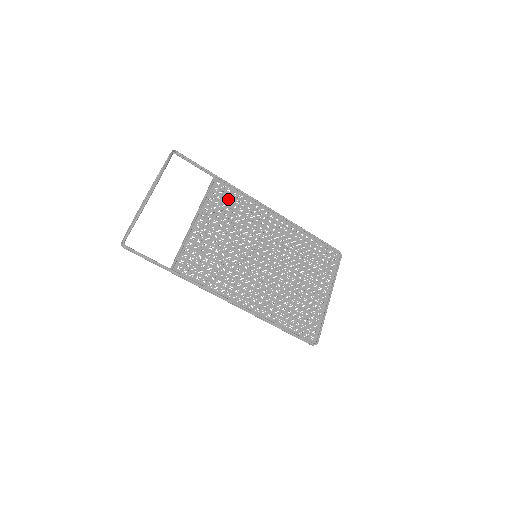
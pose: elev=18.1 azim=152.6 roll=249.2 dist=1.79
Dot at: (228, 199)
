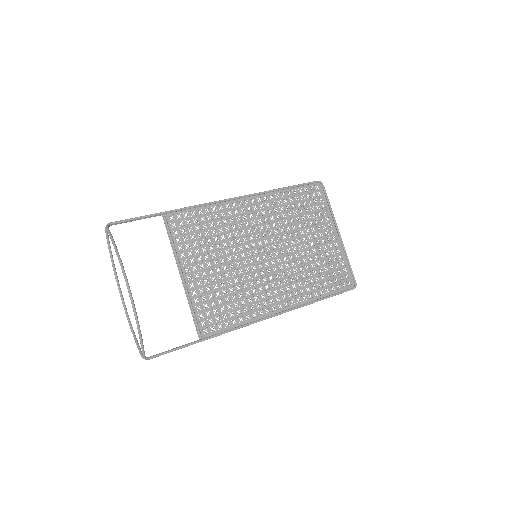
Dot at: (192, 225)
